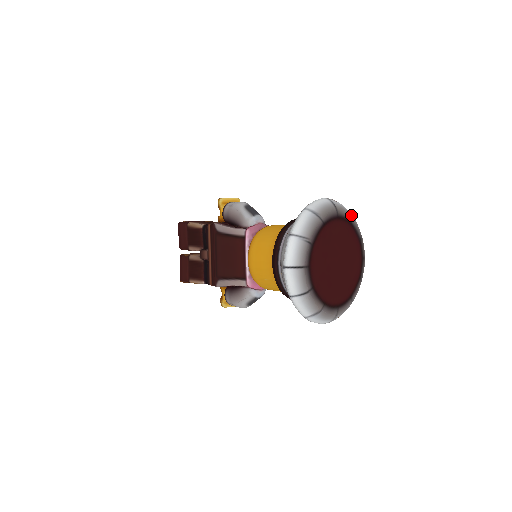
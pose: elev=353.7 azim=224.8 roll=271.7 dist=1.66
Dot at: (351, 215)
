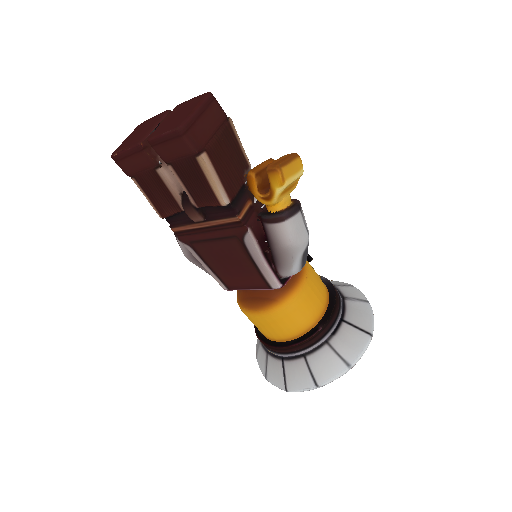
Dot at: occluded
